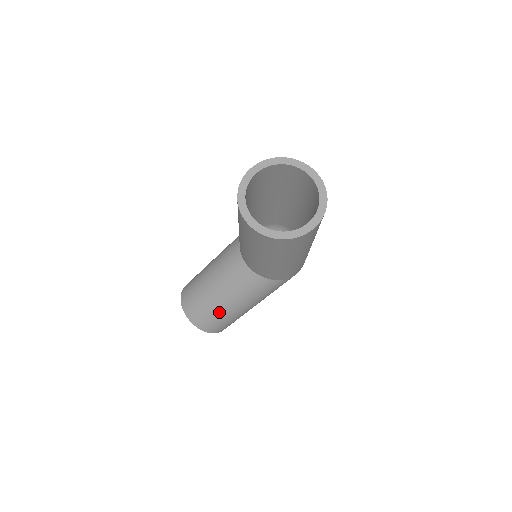
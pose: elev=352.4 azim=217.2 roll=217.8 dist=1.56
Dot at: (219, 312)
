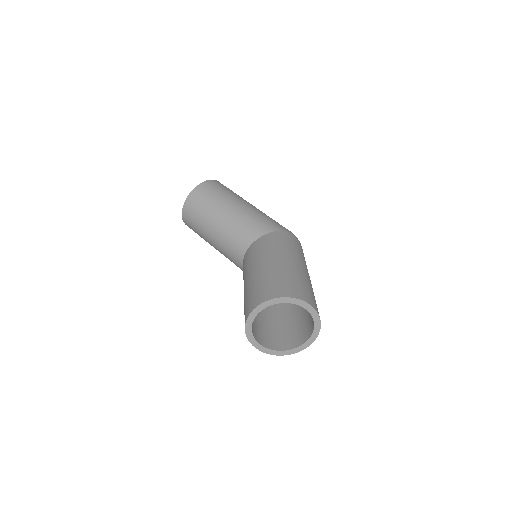
Dot at: (261, 277)
